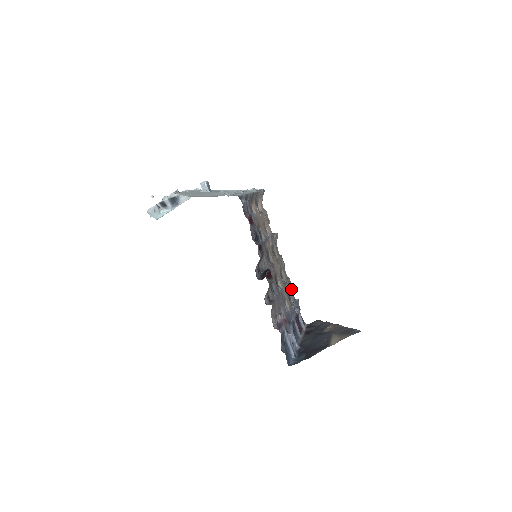
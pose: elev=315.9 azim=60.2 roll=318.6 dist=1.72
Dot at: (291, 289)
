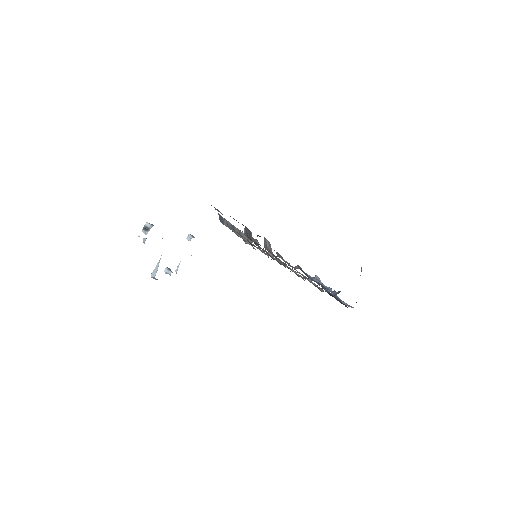
Dot at: occluded
